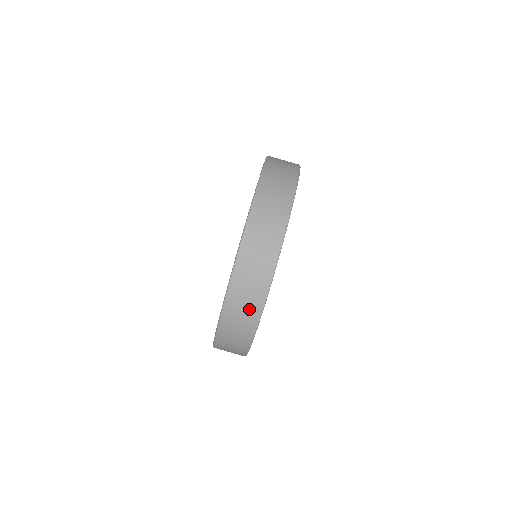
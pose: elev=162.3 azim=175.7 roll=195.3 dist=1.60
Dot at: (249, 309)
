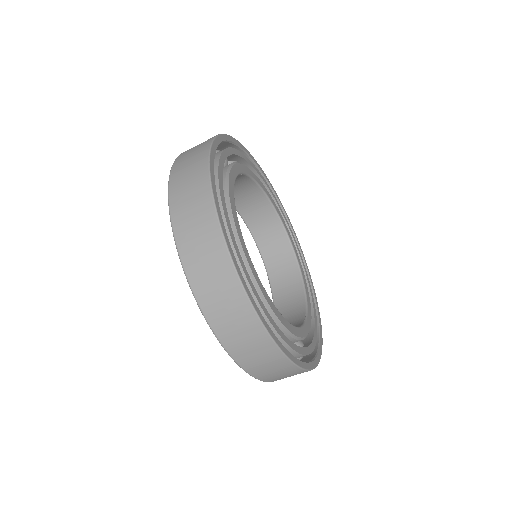
Dot at: (201, 220)
